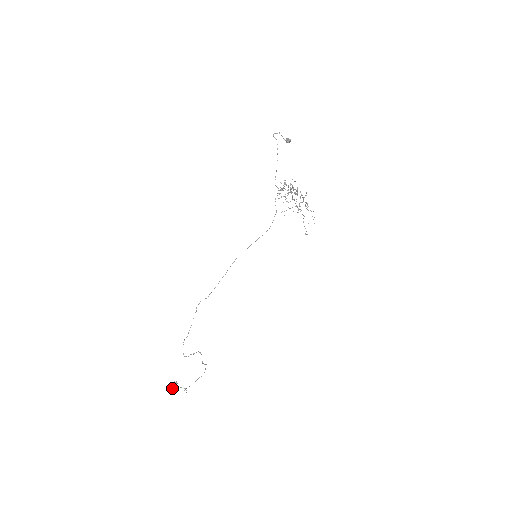
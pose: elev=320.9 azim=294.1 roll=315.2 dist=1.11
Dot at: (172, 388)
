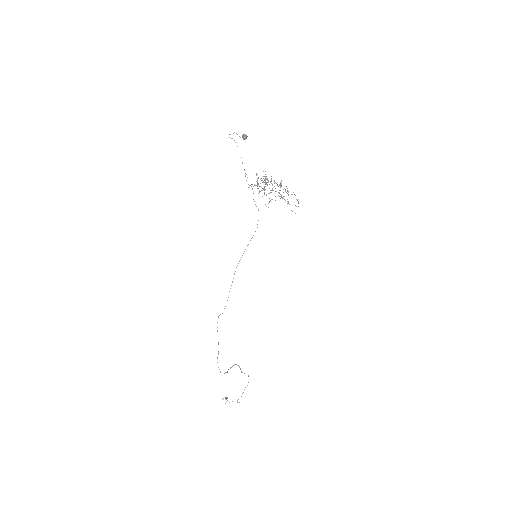
Dot at: occluded
